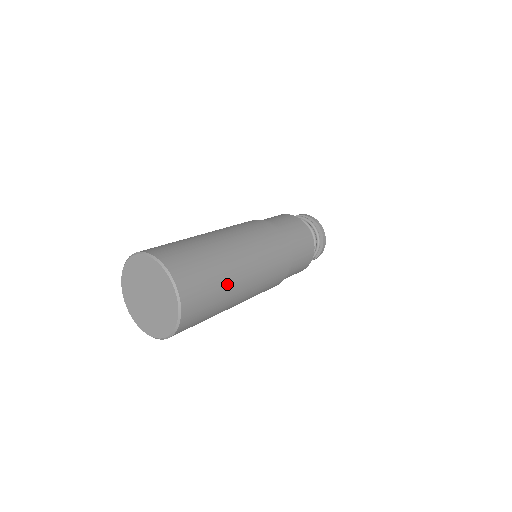
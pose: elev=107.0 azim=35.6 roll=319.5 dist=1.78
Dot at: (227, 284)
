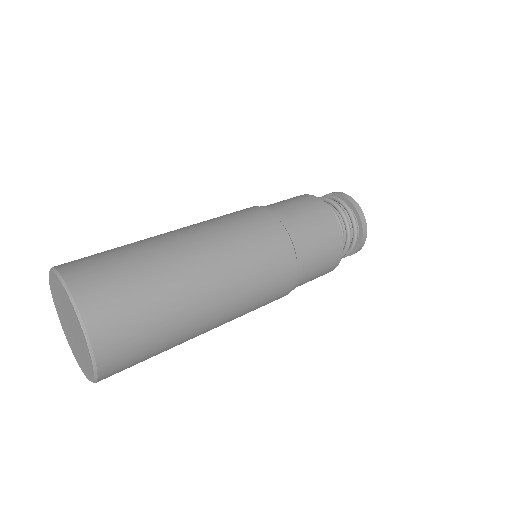
Dot at: (179, 340)
